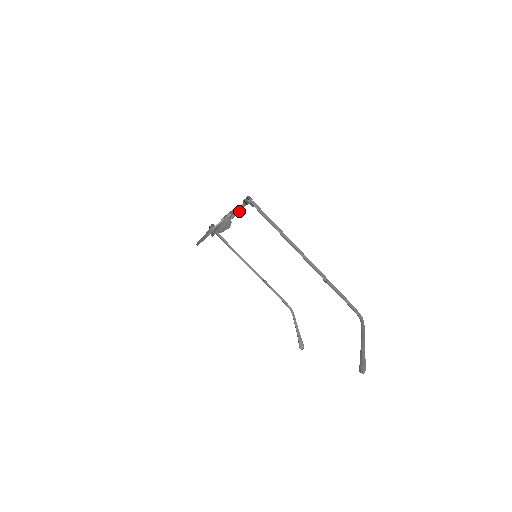
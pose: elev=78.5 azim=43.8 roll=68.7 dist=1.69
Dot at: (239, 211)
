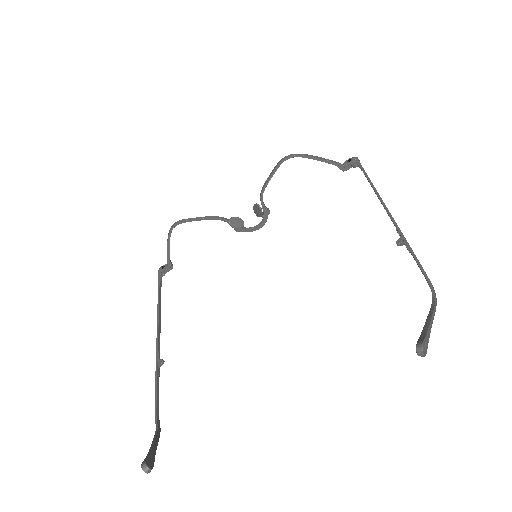
Dot at: (335, 162)
